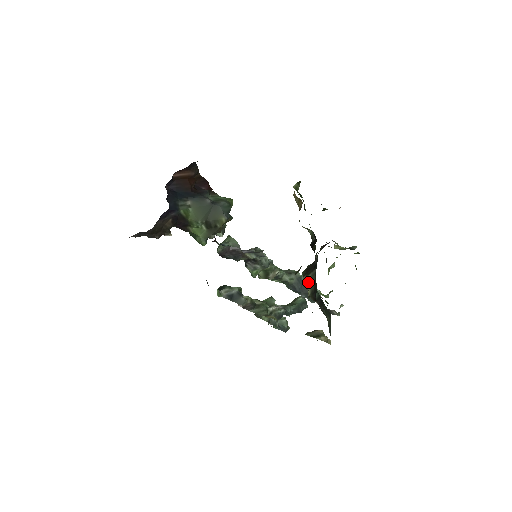
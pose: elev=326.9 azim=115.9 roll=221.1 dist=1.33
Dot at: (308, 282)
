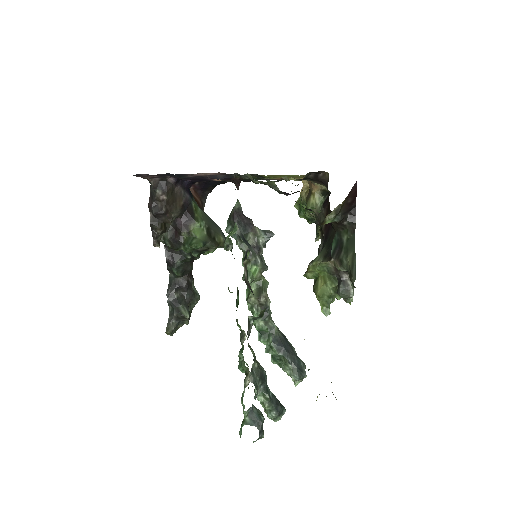
Dot at: (317, 259)
